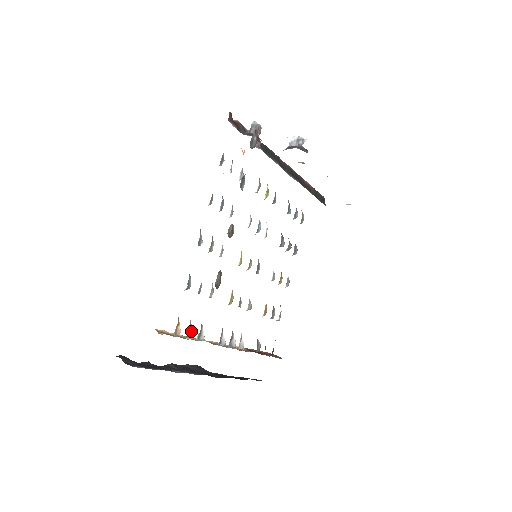
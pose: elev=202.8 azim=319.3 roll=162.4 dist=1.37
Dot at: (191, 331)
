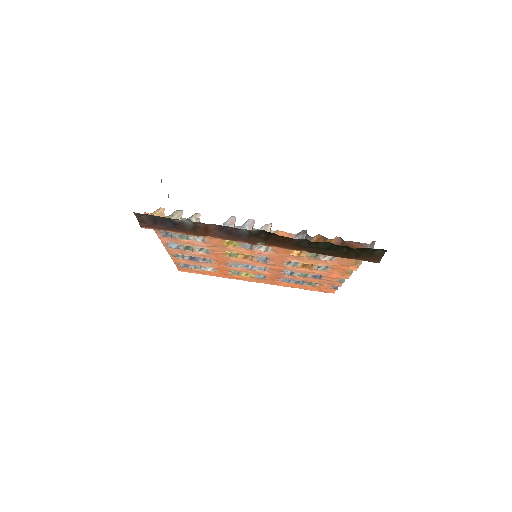
Dot at: occluded
